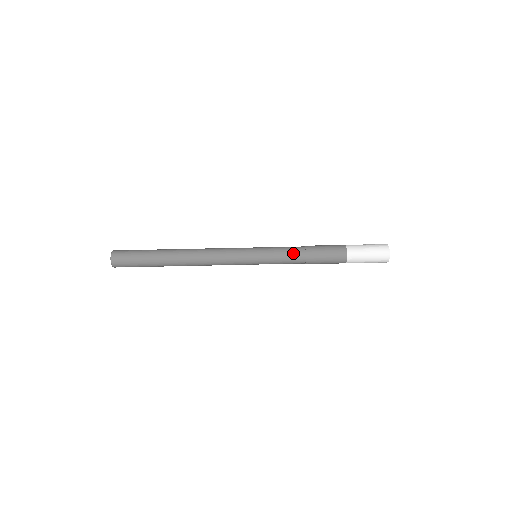
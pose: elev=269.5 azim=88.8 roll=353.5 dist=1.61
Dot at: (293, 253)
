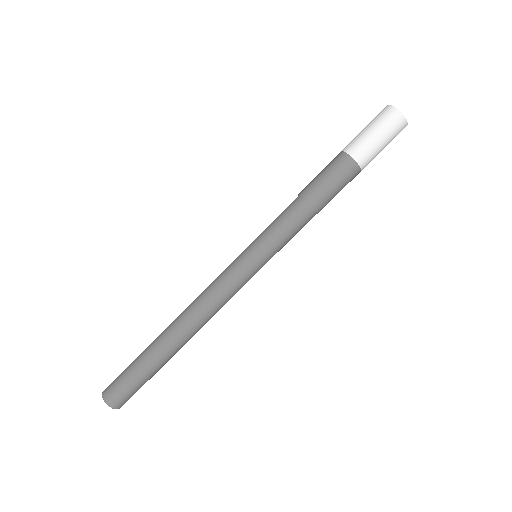
Dot at: (288, 210)
